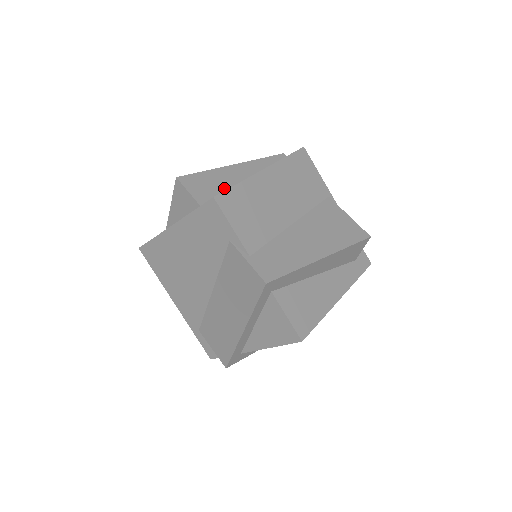
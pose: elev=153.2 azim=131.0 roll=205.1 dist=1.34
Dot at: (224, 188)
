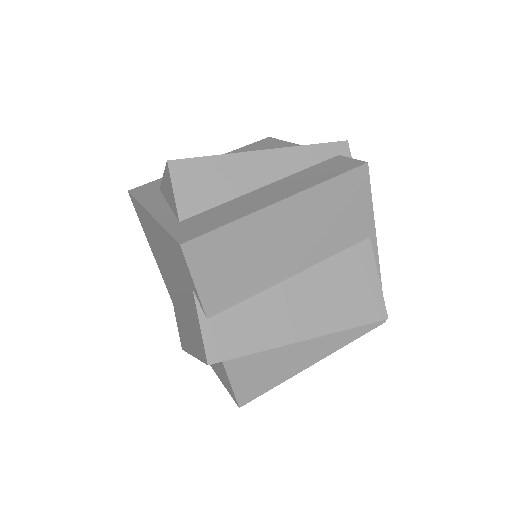
Dot at: (227, 194)
